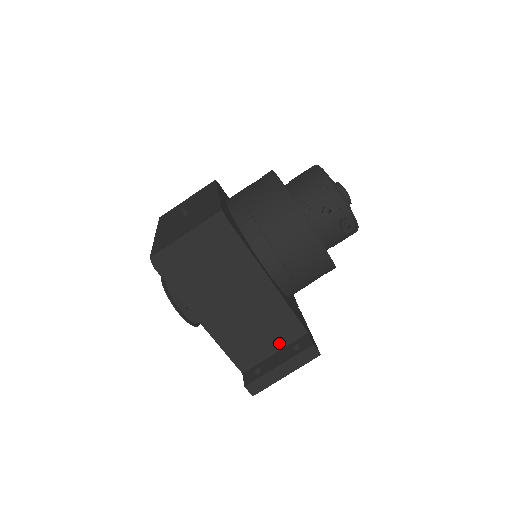
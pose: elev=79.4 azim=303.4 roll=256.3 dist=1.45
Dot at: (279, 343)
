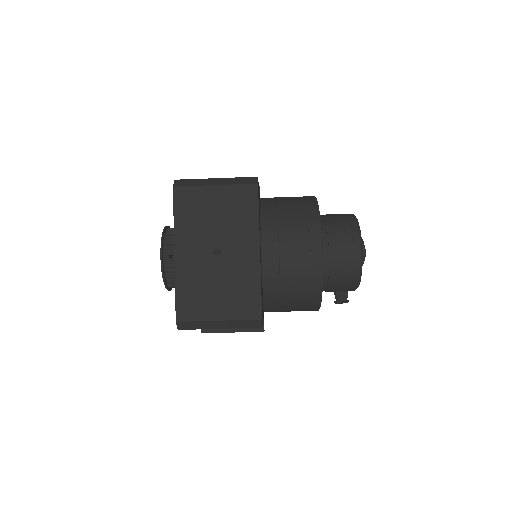
Dot at: occluded
